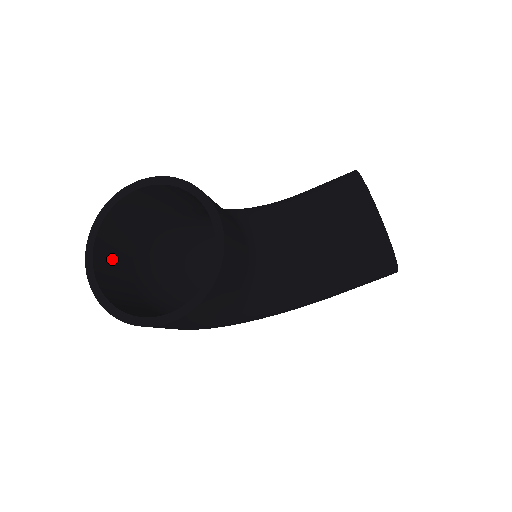
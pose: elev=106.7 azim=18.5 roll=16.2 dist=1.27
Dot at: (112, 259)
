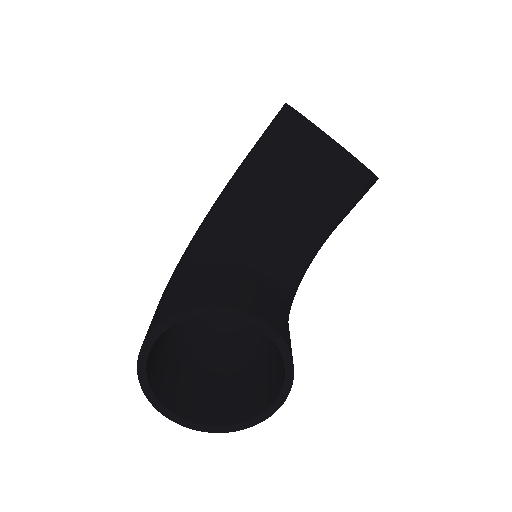
Dot at: (168, 381)
